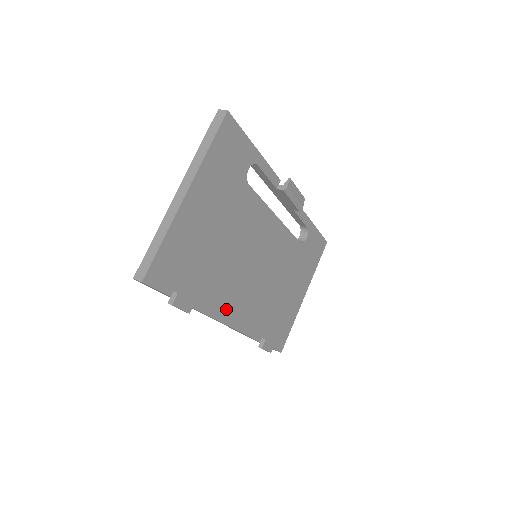
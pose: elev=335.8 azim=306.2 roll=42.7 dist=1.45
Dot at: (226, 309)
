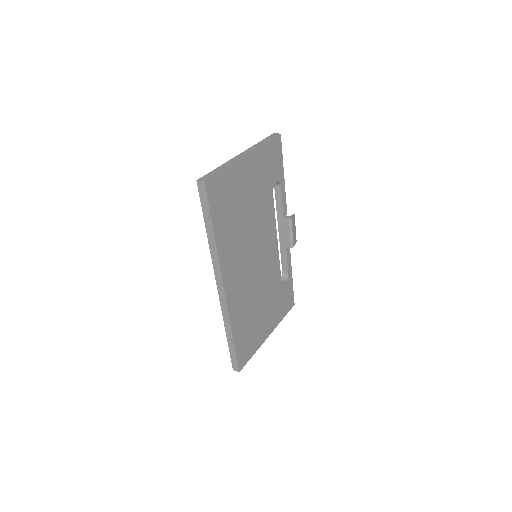
Dot at: (229, 272)
